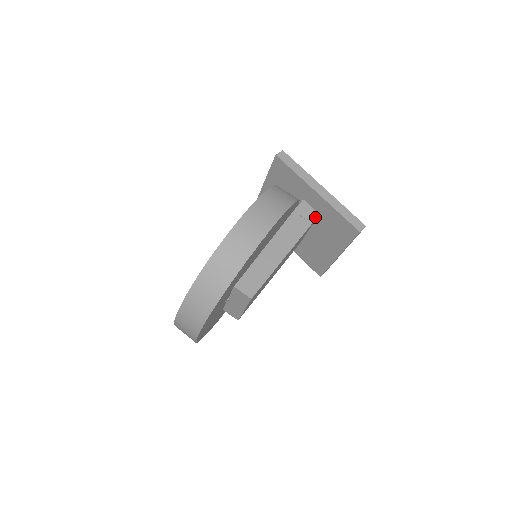
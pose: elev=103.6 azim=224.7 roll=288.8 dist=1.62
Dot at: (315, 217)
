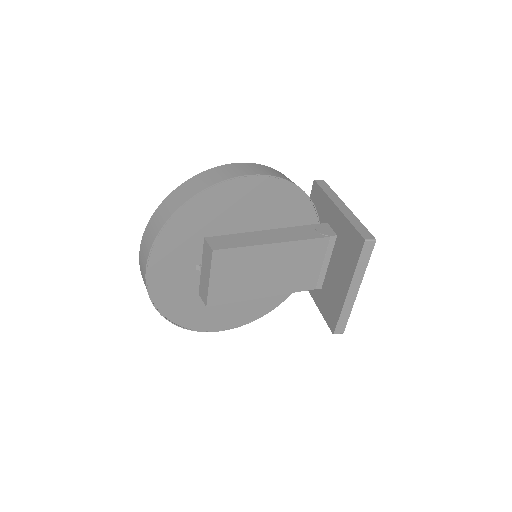
Dot at: (331, 235)
